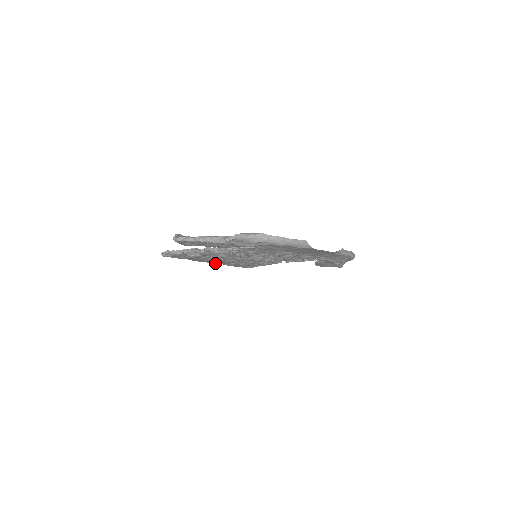
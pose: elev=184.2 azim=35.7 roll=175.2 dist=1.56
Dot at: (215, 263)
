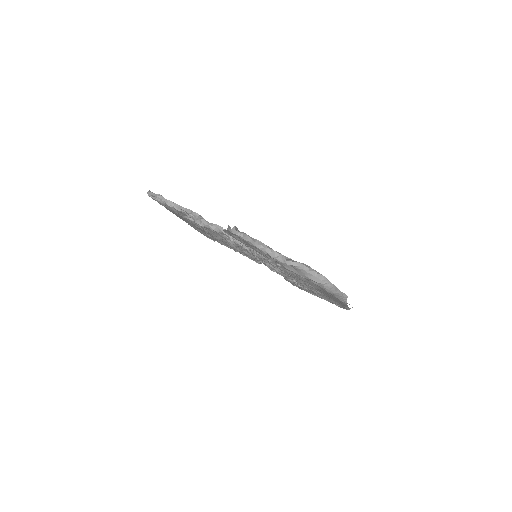
Dot at: occluded
